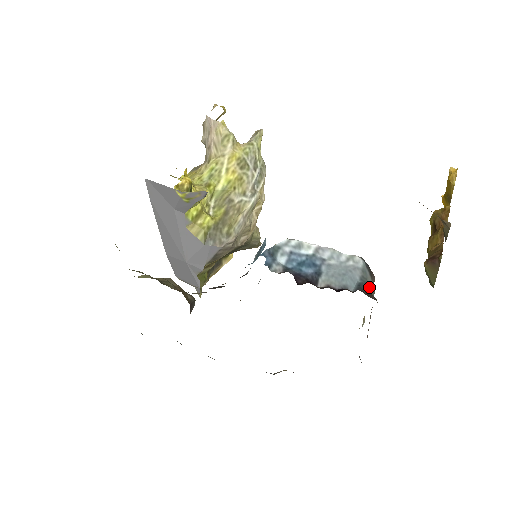
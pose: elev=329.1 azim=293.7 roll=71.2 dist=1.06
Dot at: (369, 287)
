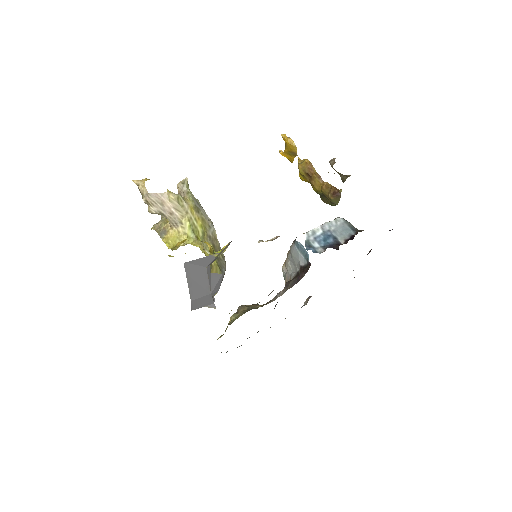
Dot at: (355, 228)
